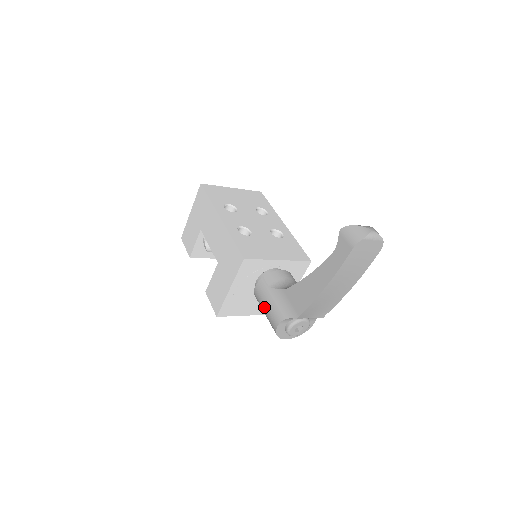
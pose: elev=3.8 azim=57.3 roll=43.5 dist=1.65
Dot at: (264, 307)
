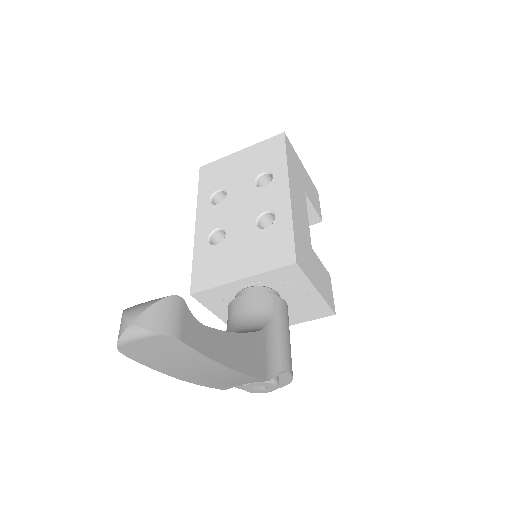
Dot at: occluded
